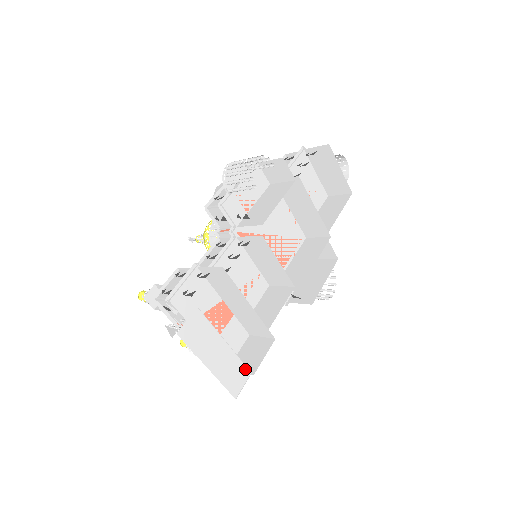
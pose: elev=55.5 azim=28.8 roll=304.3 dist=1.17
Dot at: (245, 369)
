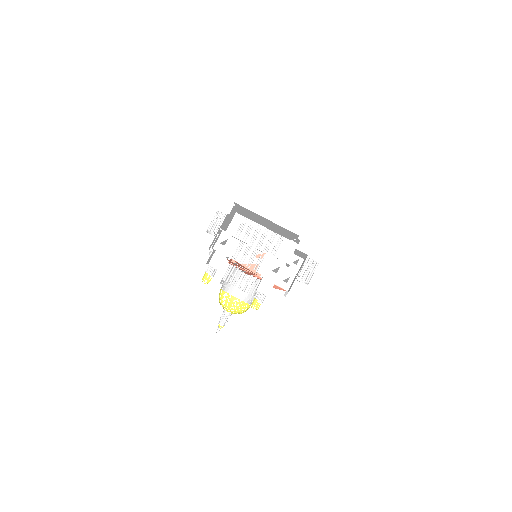
Dot at: occluded
